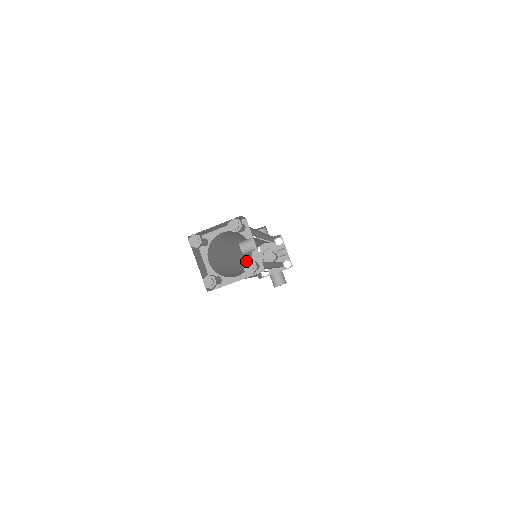
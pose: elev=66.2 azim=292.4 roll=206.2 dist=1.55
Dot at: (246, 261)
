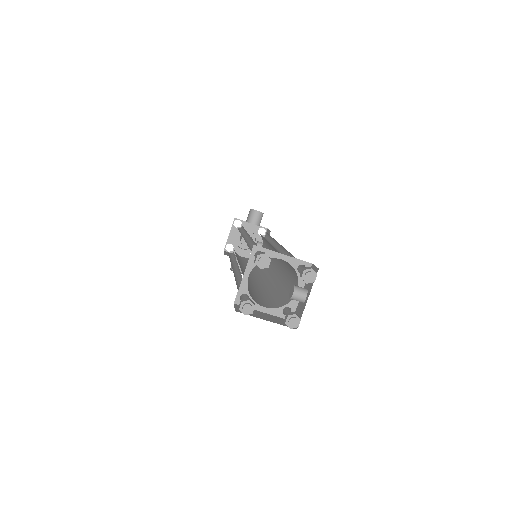
Dot at: (294, 314)
